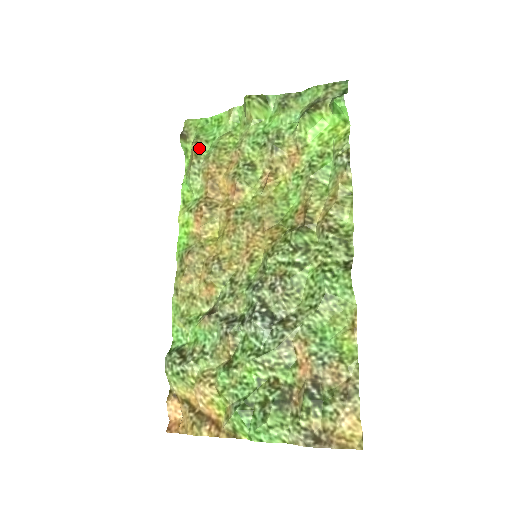
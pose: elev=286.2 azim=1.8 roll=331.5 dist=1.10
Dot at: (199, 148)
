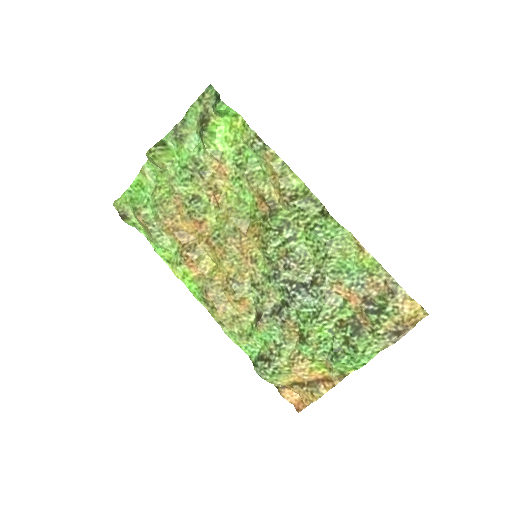
Dot at: (144, 216)
